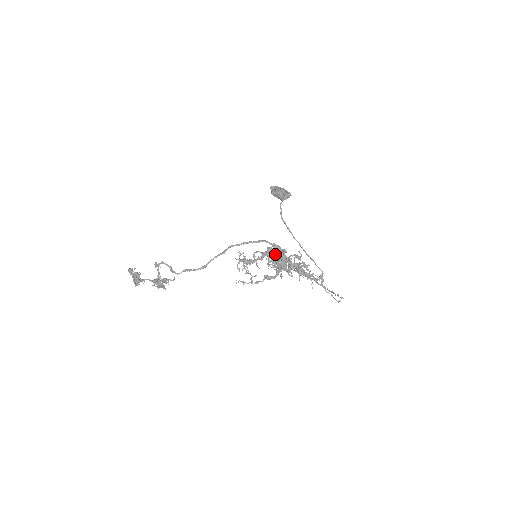
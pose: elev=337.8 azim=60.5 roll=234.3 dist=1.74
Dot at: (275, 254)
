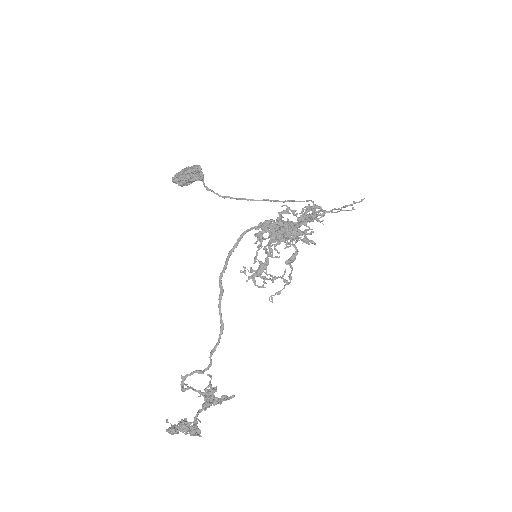
Dot at: (282, 230)
